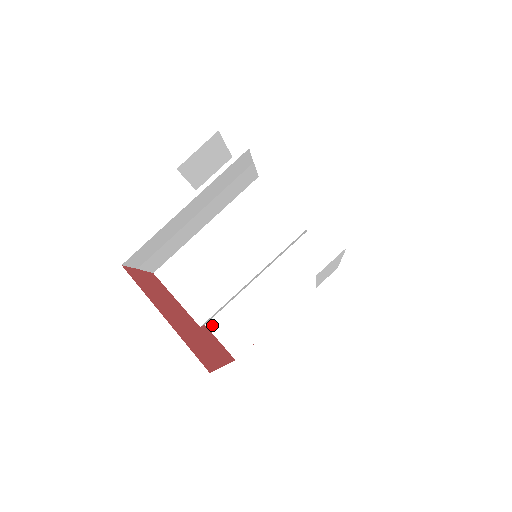
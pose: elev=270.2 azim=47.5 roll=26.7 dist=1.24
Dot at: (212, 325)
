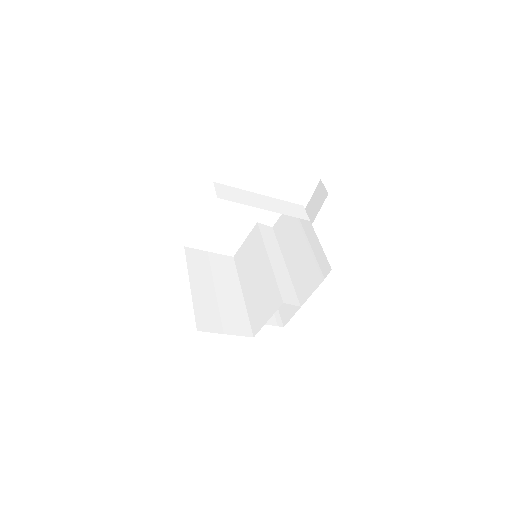
Dot at: (302, 301)
